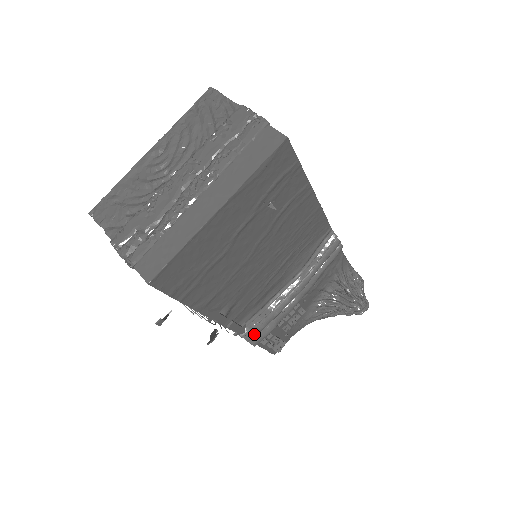
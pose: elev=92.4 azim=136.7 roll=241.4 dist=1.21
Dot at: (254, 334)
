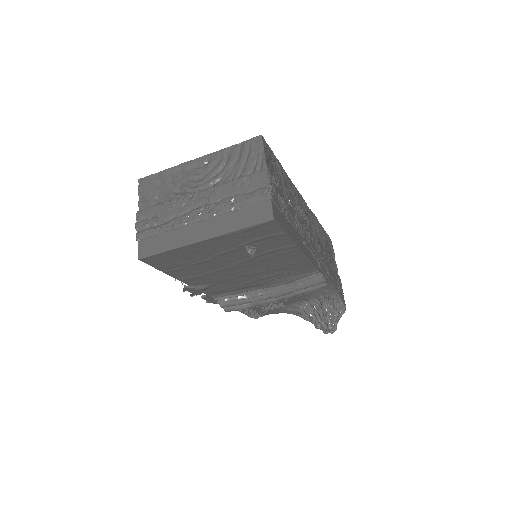
Dot at: (228, 305)
